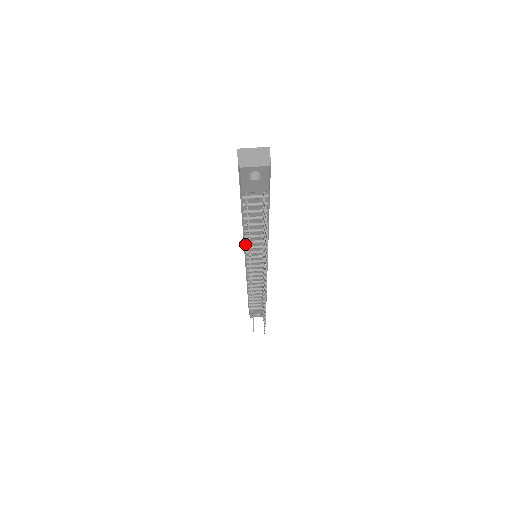
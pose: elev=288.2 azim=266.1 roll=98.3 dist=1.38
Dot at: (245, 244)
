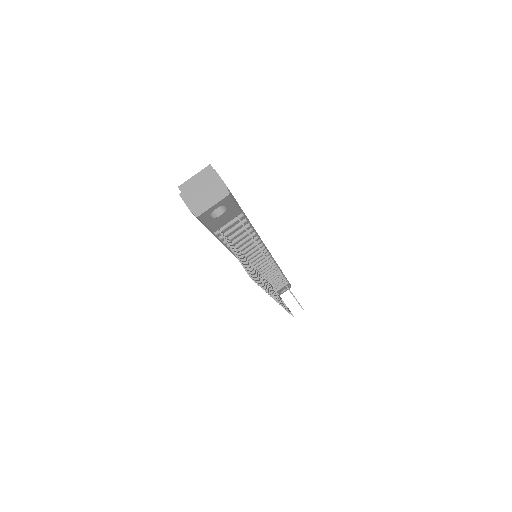
Dot at: occluded
